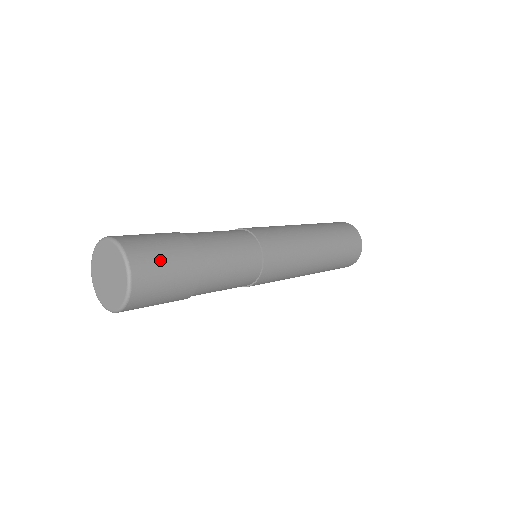
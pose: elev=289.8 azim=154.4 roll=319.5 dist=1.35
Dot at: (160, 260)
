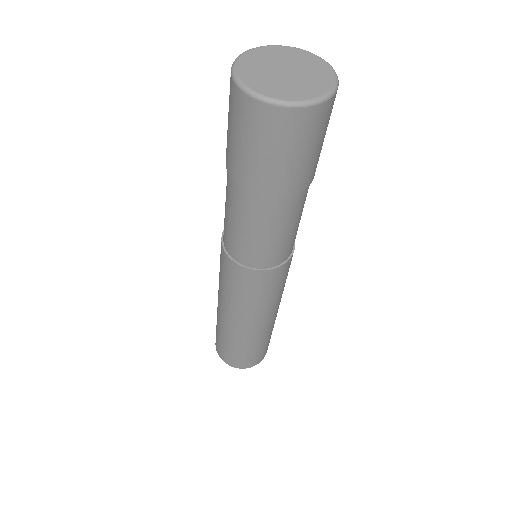
Dot at: occluded
